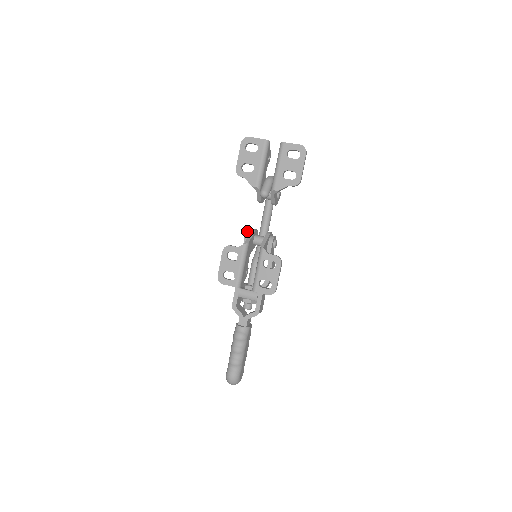
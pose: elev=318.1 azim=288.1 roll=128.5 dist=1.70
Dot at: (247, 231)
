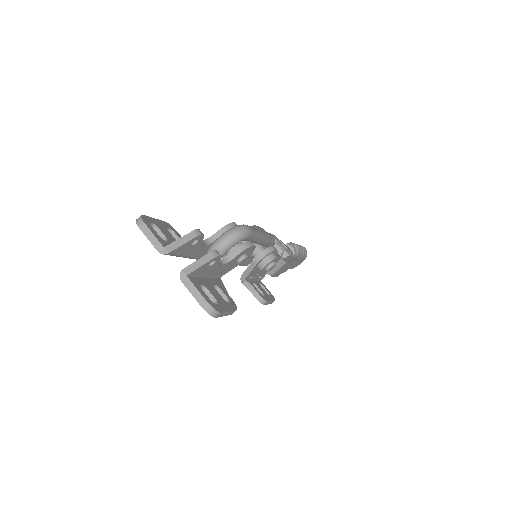
Dot at: occluded
